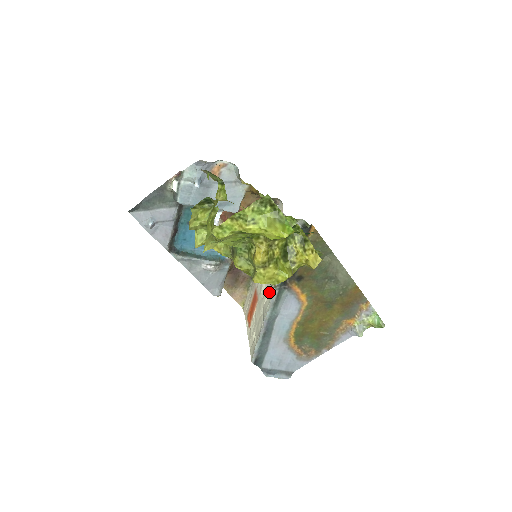
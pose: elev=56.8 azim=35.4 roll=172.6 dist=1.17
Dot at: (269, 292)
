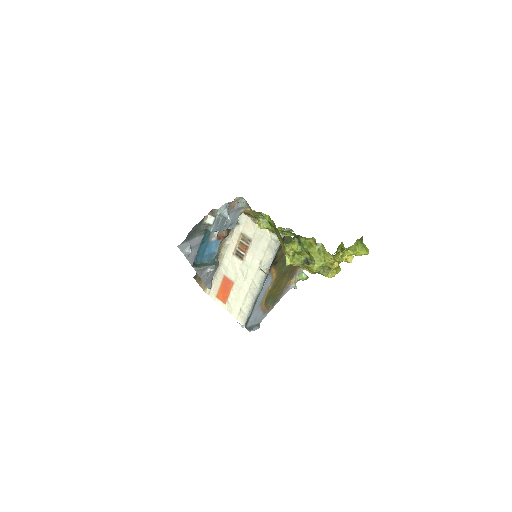
Dot at: (256, 277)
